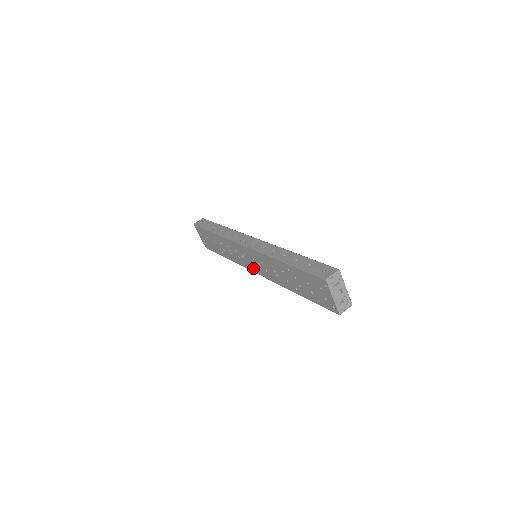
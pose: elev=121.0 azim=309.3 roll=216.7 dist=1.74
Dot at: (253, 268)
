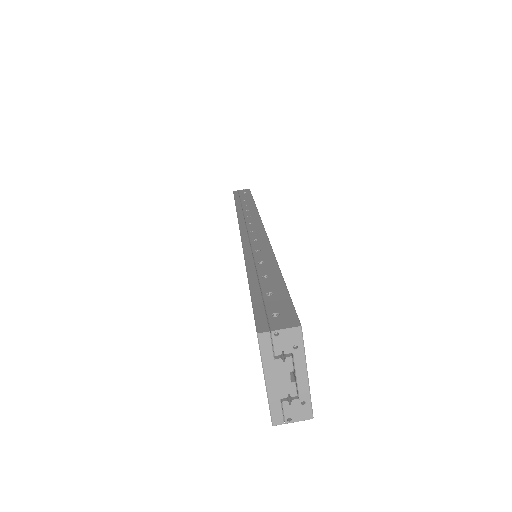
Dot at: occluded
